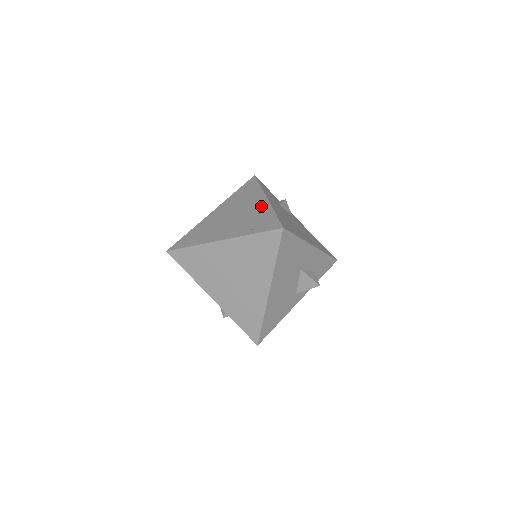
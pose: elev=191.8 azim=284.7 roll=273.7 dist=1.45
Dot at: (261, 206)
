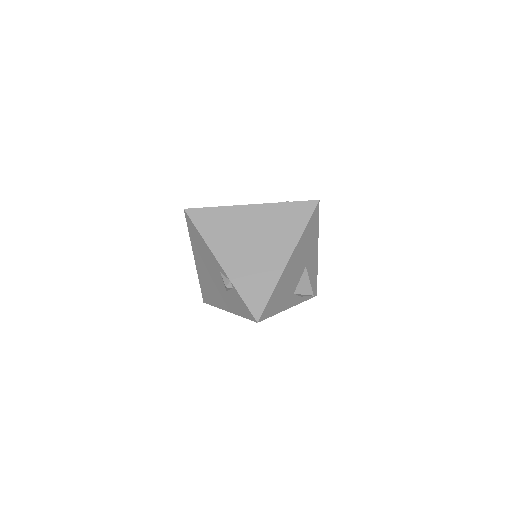
Dot at: occluded
